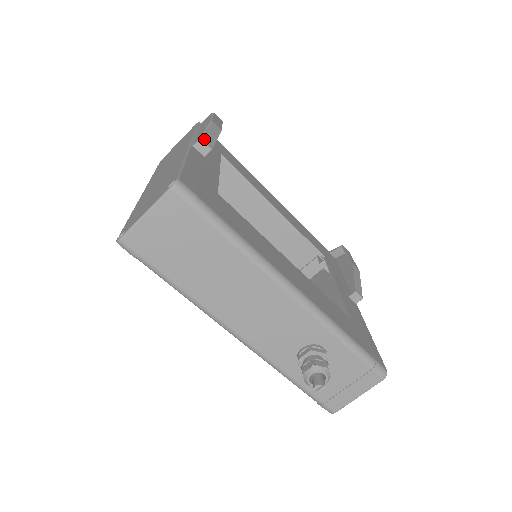
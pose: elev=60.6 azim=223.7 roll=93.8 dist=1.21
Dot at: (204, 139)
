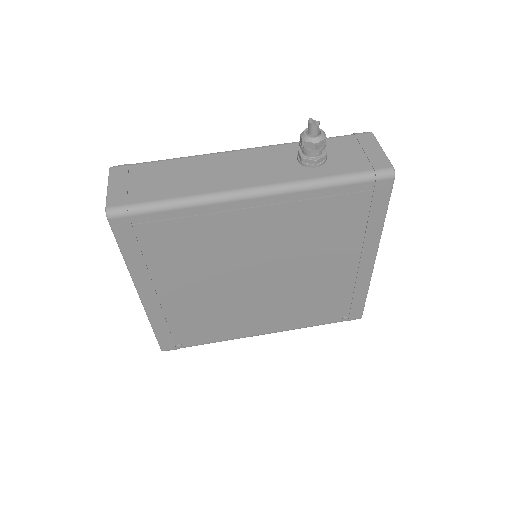
Dot at: occluded
